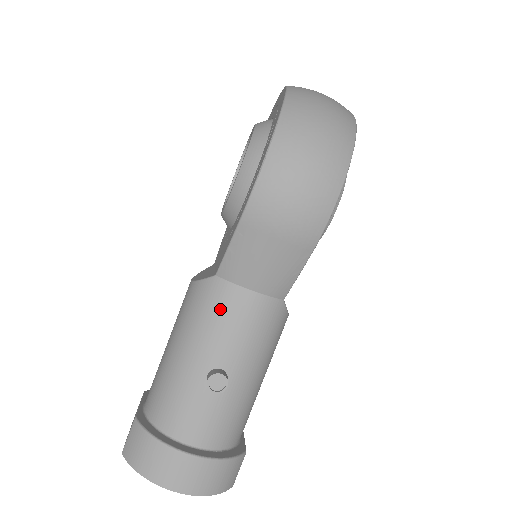
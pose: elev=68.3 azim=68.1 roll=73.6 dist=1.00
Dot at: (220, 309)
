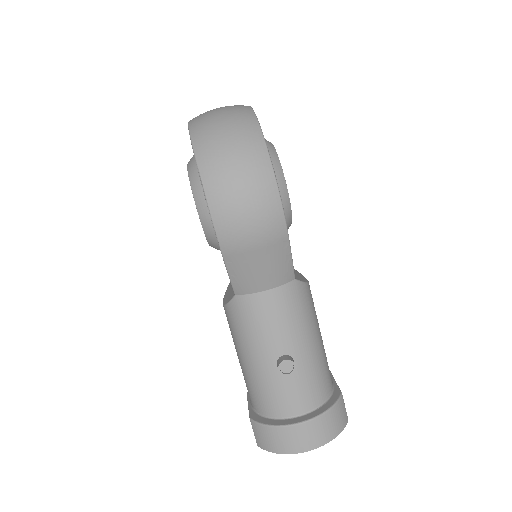
Dot at: (254, 317)
